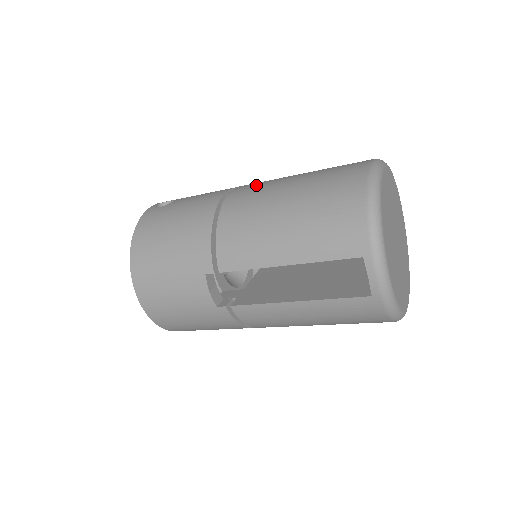
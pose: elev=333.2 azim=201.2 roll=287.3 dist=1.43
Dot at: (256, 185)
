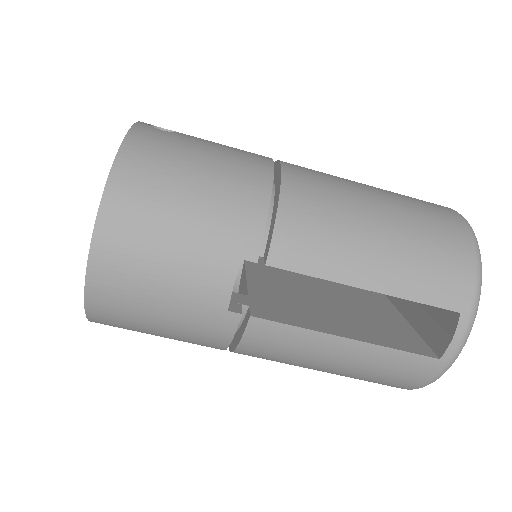
Dot at: (316, 171)
